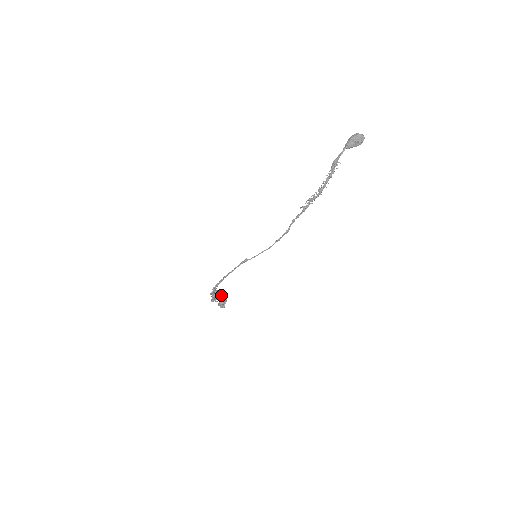
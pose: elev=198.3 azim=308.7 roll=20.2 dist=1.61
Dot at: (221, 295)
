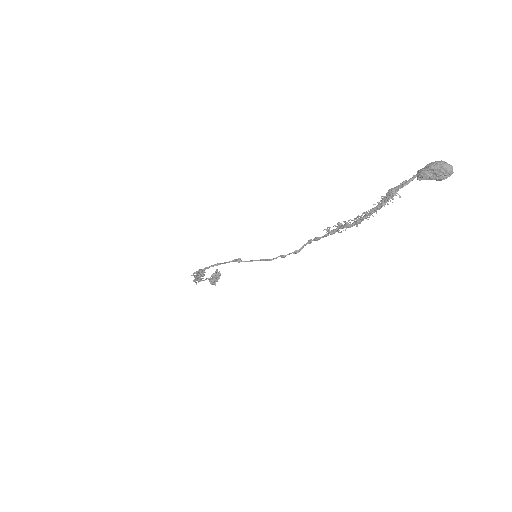
Dot at: (216, 269)
